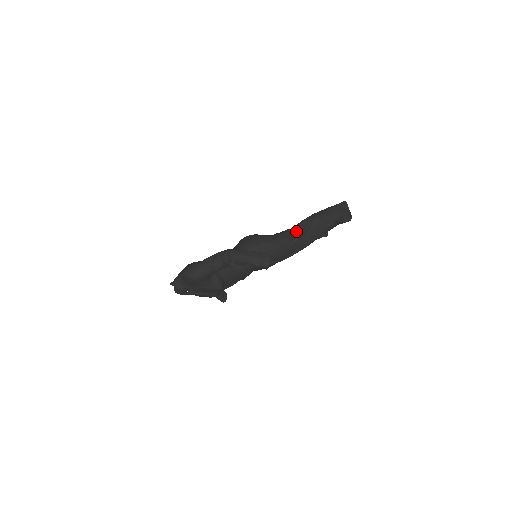
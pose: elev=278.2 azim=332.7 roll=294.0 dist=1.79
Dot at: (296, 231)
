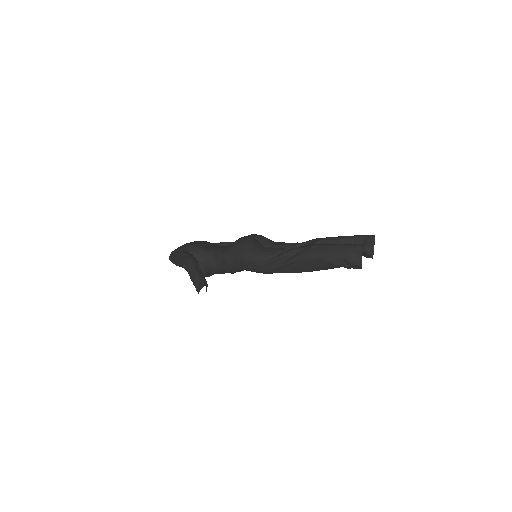
Dot at: (282, 257)
